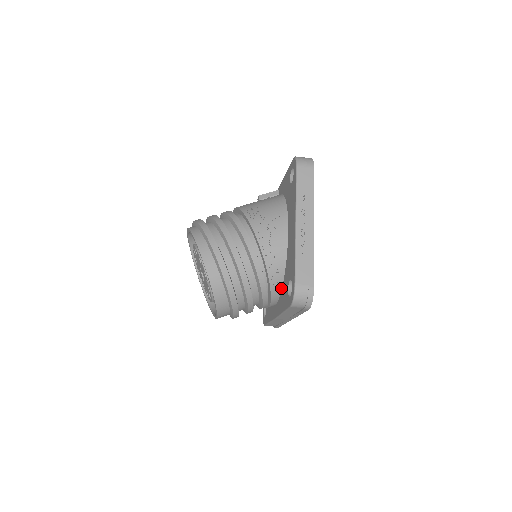
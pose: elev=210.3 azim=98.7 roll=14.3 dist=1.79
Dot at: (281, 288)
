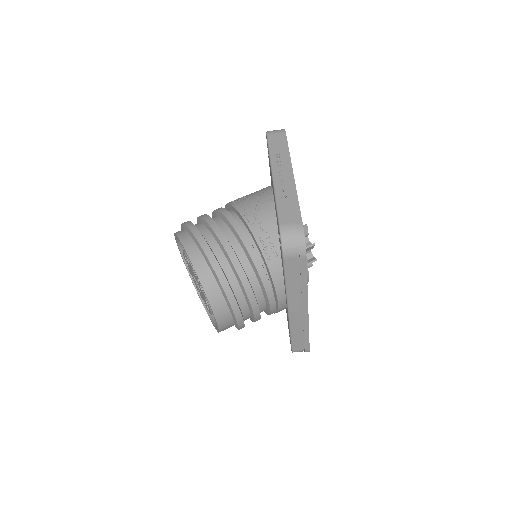
Dot at: (281, 265)
